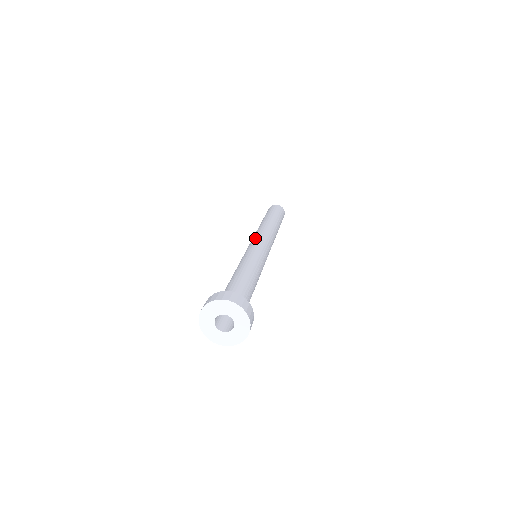
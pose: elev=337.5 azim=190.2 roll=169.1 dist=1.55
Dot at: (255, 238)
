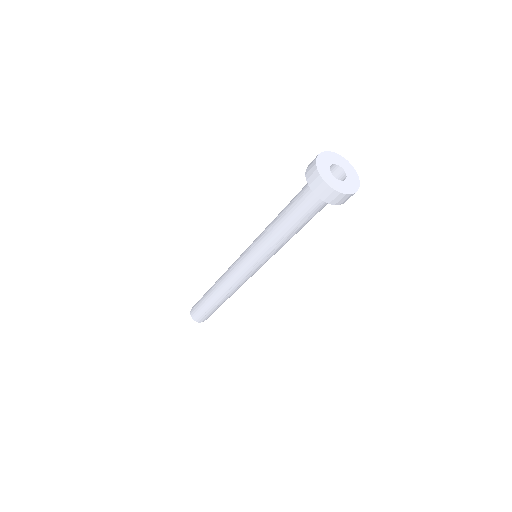
Dot at: occluded
